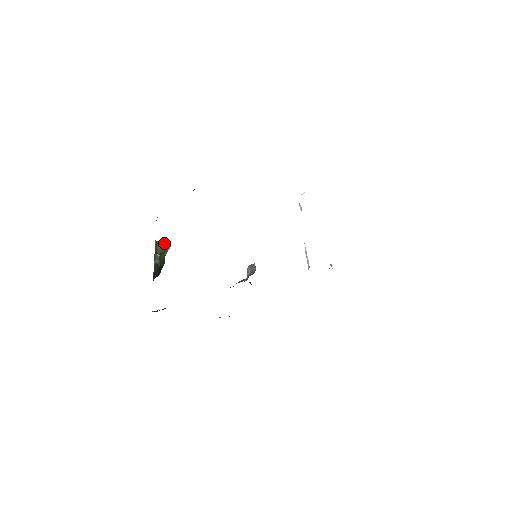
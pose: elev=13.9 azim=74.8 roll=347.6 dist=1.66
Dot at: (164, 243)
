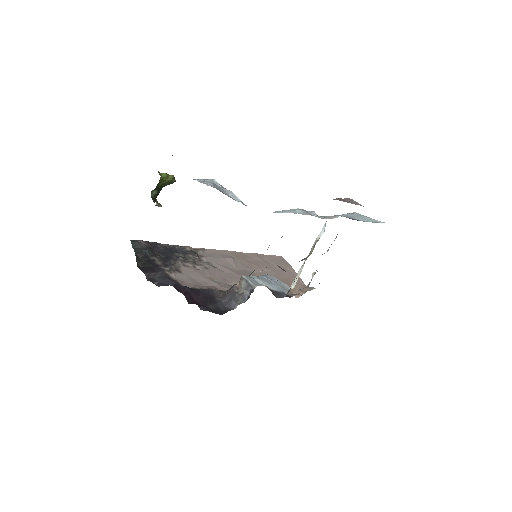
Dot at: (169, 180)
